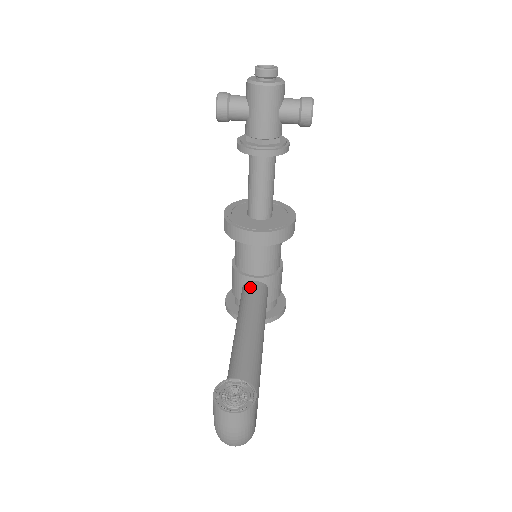
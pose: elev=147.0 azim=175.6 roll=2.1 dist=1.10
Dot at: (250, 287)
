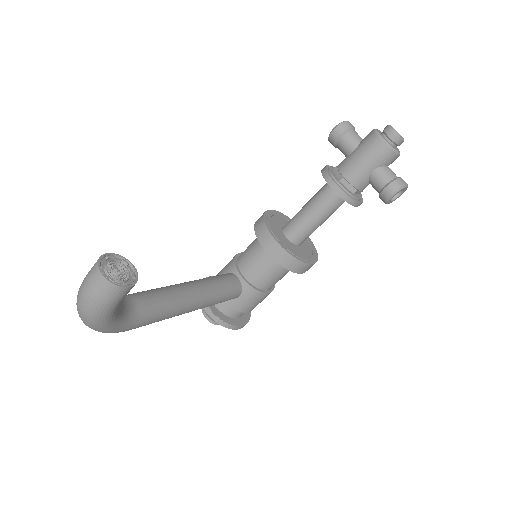
Dot at: (230, 276)
